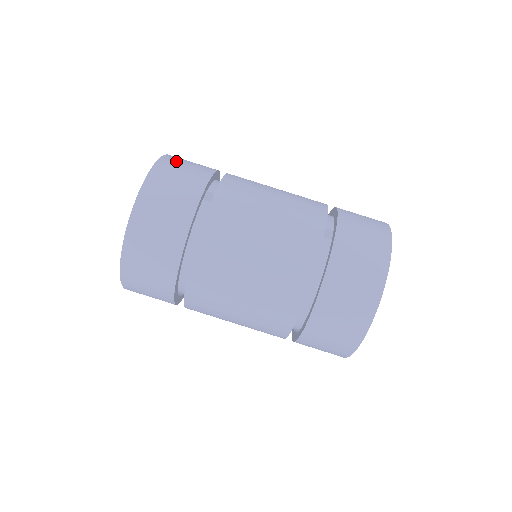
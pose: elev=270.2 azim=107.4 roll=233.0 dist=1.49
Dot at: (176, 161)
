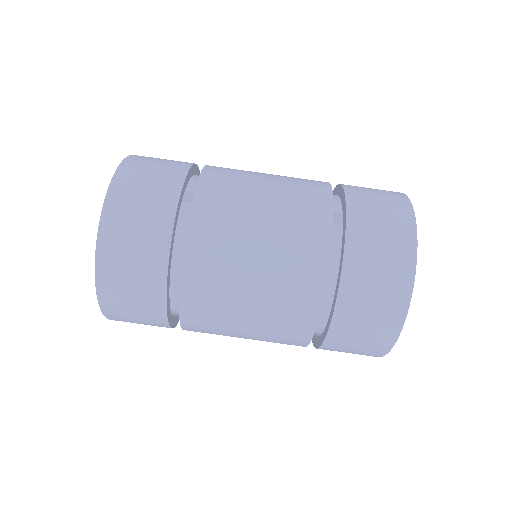
Dot at: (143, 161)
